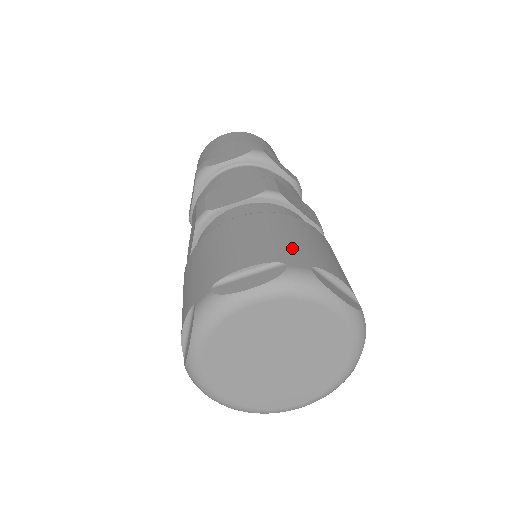
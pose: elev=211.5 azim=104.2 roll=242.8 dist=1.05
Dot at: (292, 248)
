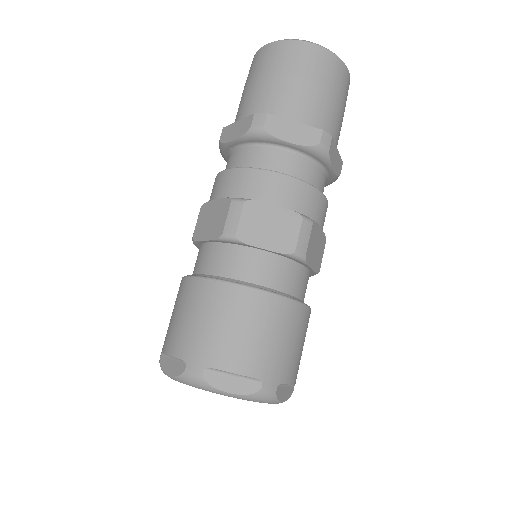
Dot at: (276, 360)
